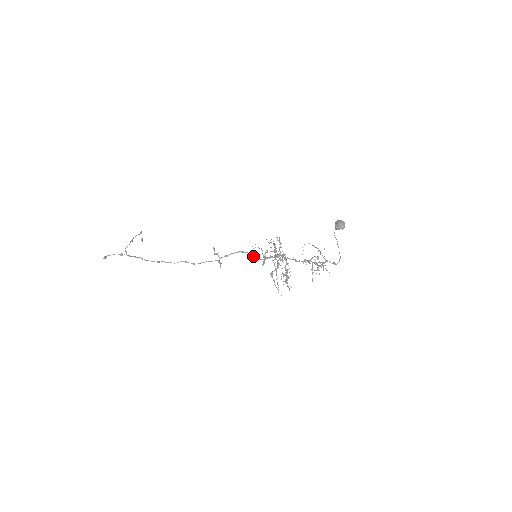
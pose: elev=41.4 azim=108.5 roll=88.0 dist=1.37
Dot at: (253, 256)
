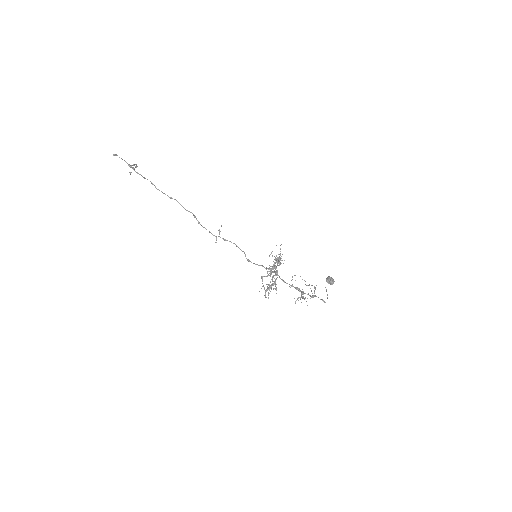
Dot at: occluded
